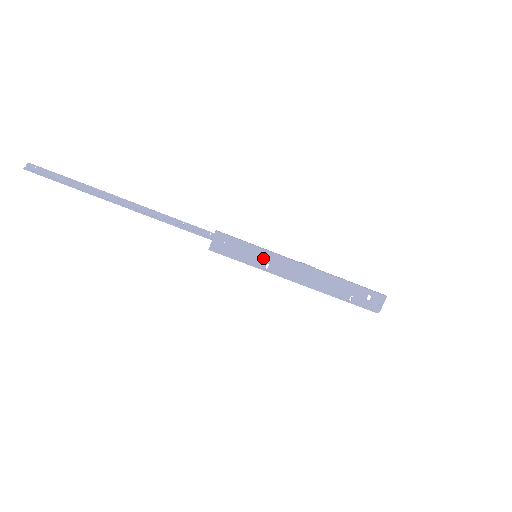
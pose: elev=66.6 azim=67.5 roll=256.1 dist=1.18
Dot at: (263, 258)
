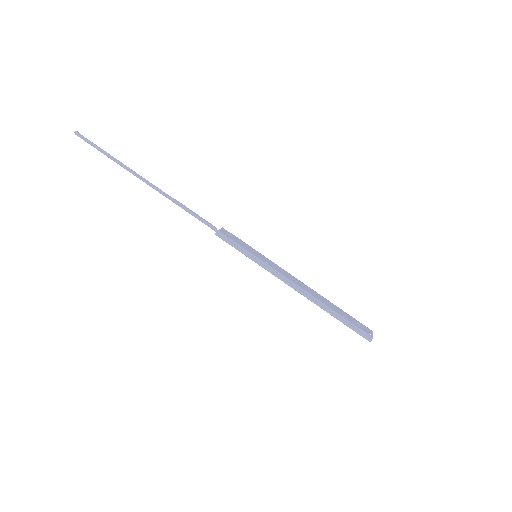
Dot at: (263, 258)
